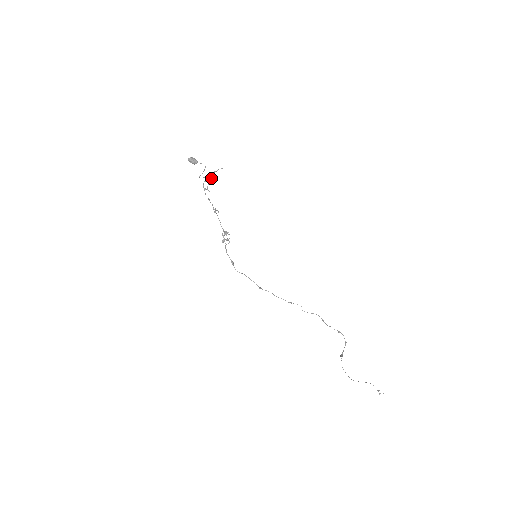
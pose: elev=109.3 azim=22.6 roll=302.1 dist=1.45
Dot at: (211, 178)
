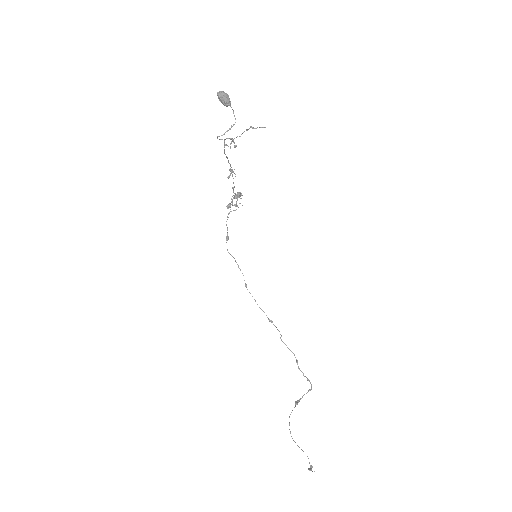
Dot at: occluded
